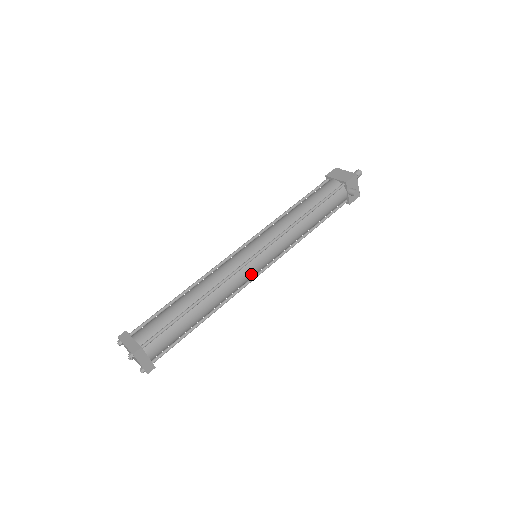
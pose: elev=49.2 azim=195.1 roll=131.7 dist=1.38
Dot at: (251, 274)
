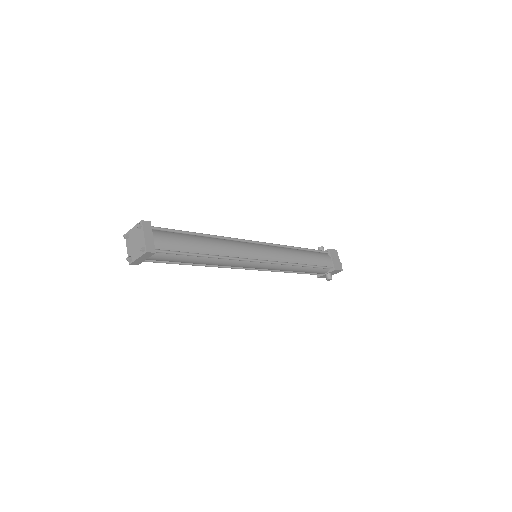
Dot at: (245, 267)
